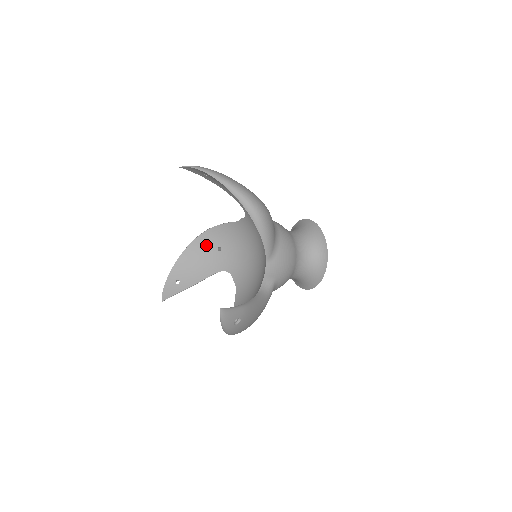
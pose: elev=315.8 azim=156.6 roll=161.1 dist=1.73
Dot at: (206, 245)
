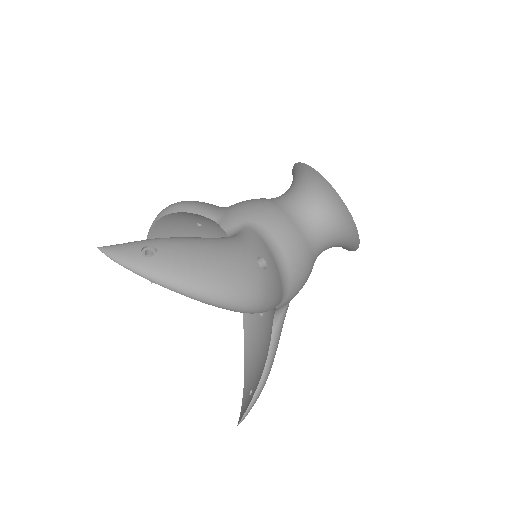
Dot at: (178, 221)
